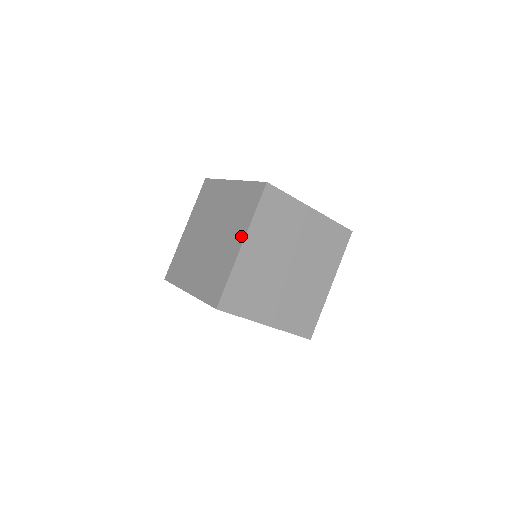
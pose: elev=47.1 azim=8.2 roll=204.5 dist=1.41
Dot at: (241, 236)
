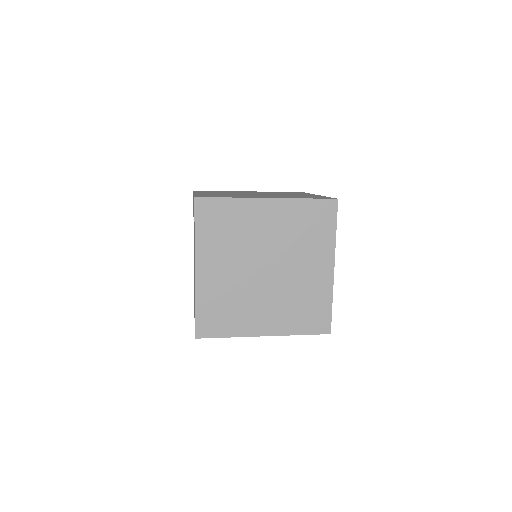
Dot at: (276, 197)
